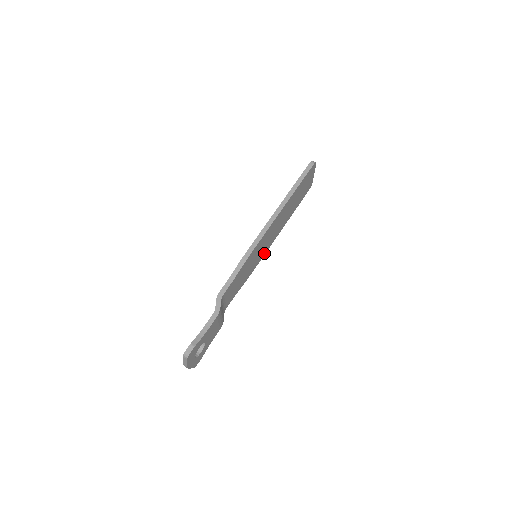
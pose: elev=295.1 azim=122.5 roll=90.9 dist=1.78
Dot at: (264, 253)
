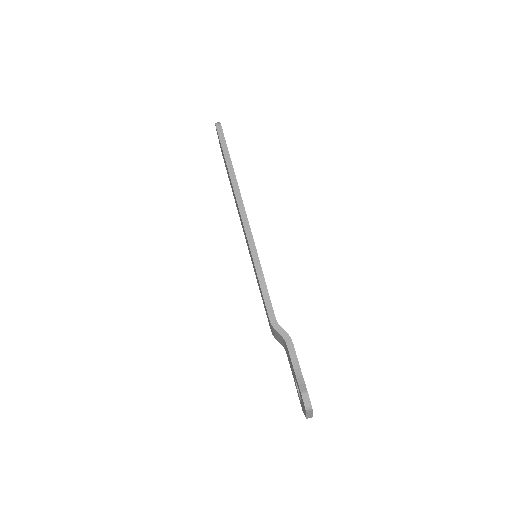
Dot at: occluded
